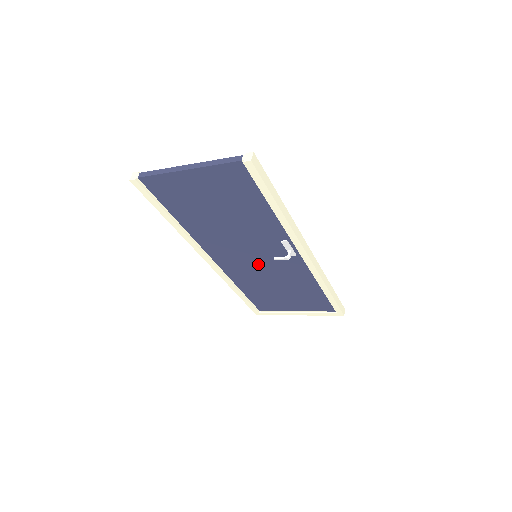
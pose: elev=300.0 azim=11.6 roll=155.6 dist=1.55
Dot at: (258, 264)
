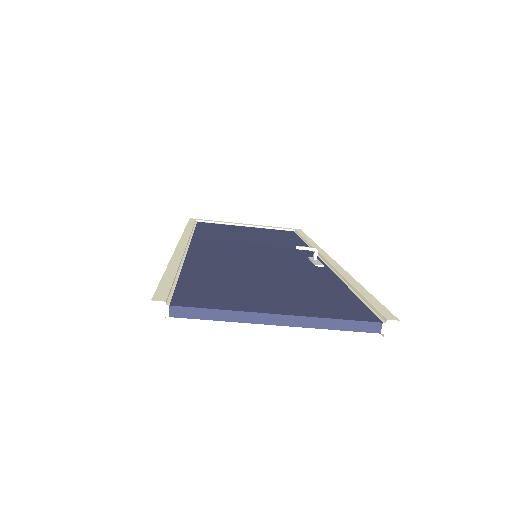
Dot at: occluded
